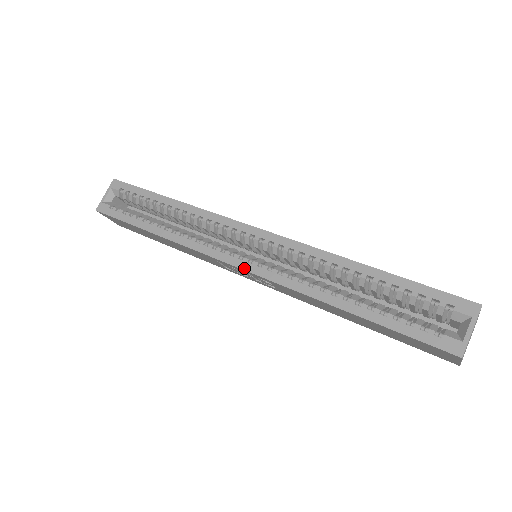
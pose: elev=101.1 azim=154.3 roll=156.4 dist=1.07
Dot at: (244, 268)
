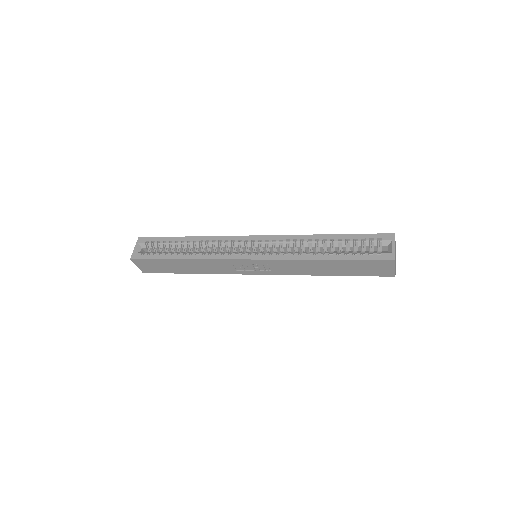
Dot at: (254, 258)
